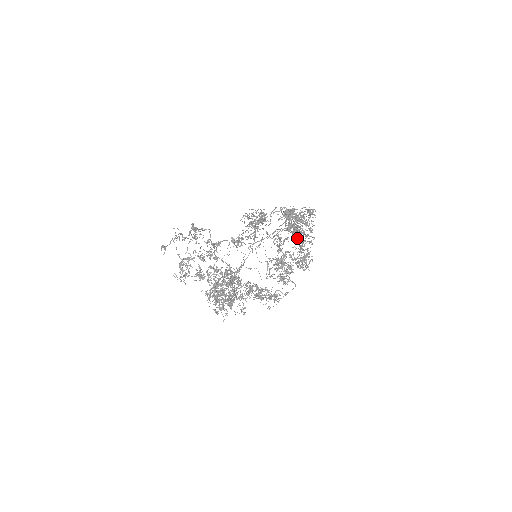
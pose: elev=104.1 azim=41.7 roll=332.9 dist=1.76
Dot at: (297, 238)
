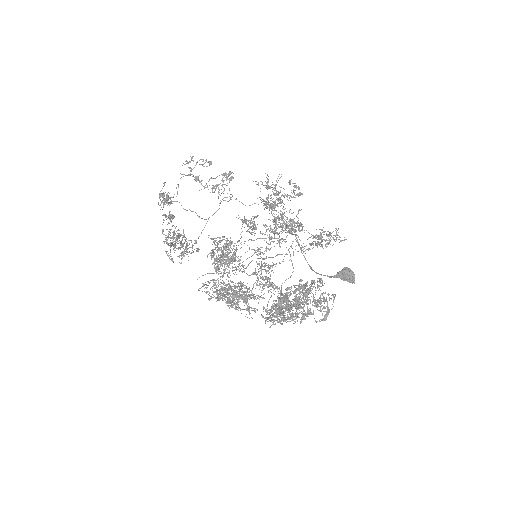
Dot at: occluded
